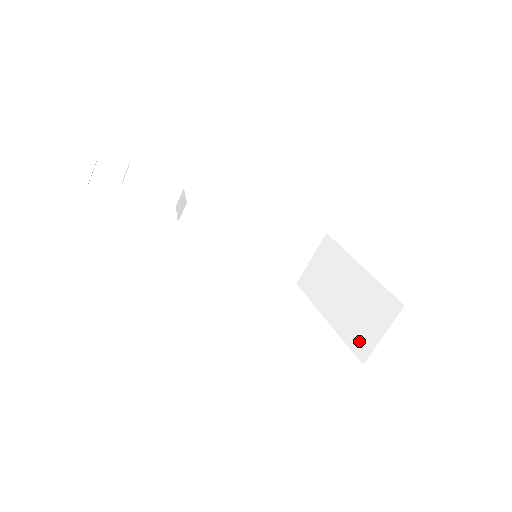
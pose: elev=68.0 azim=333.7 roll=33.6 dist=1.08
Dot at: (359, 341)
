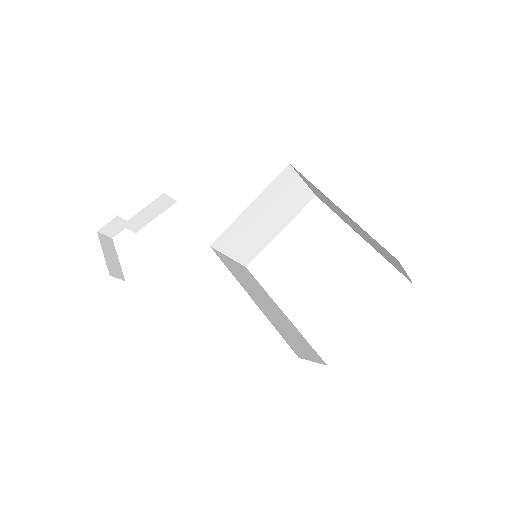
Dot at: occluded
